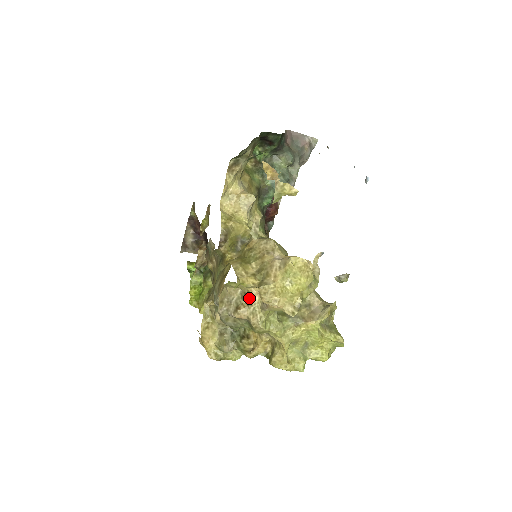
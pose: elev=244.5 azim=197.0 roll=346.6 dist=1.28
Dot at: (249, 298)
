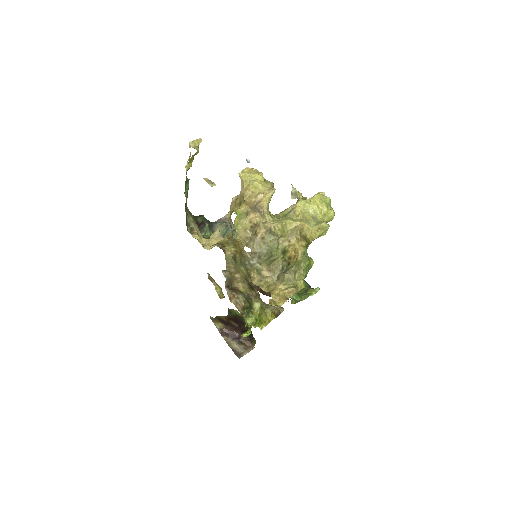
Dot at: (255, 224)
